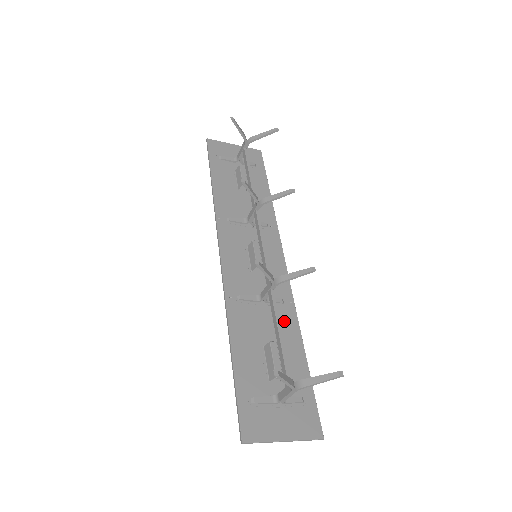
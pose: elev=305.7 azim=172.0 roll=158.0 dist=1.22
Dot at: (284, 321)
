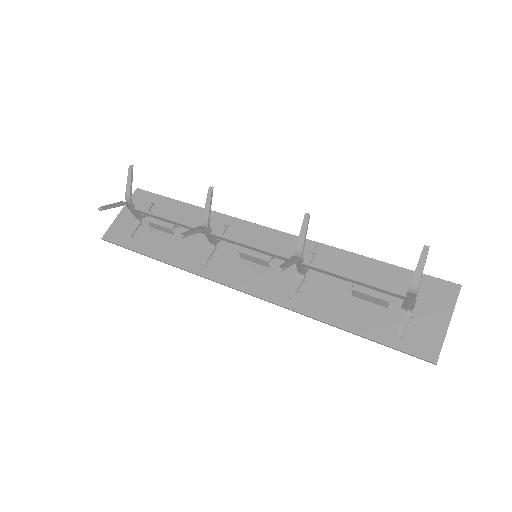
Dot at: (333, 263)
